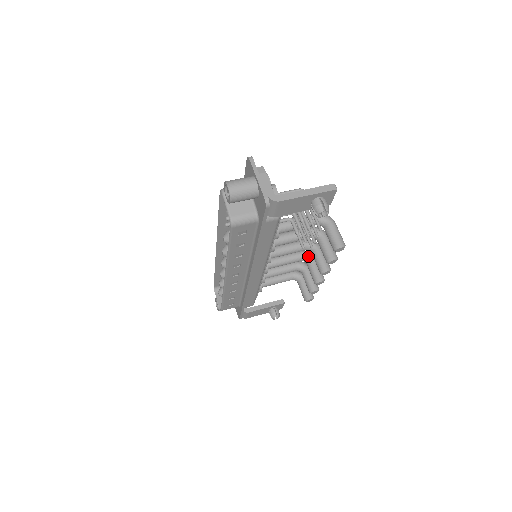
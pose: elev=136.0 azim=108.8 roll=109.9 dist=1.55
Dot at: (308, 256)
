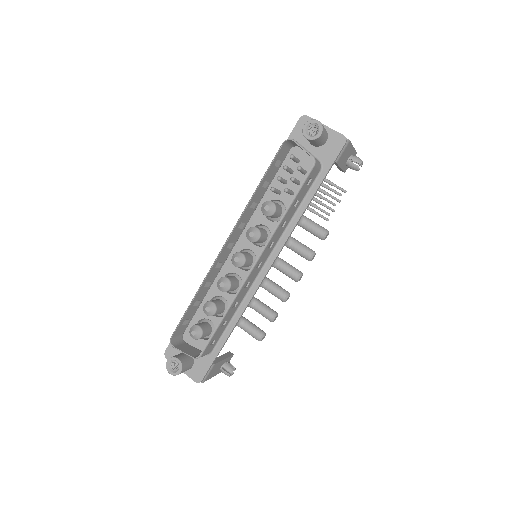
Dot at: (266, 278)
